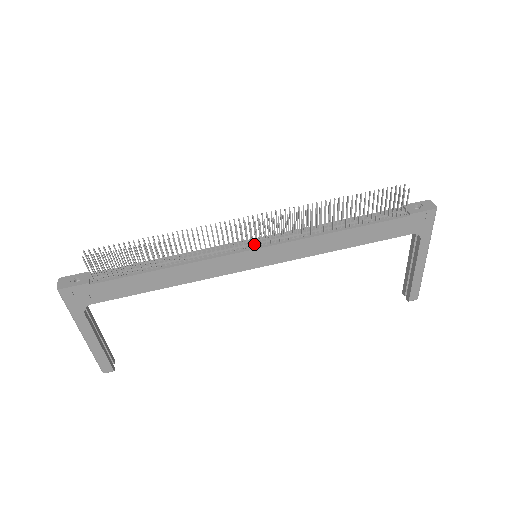
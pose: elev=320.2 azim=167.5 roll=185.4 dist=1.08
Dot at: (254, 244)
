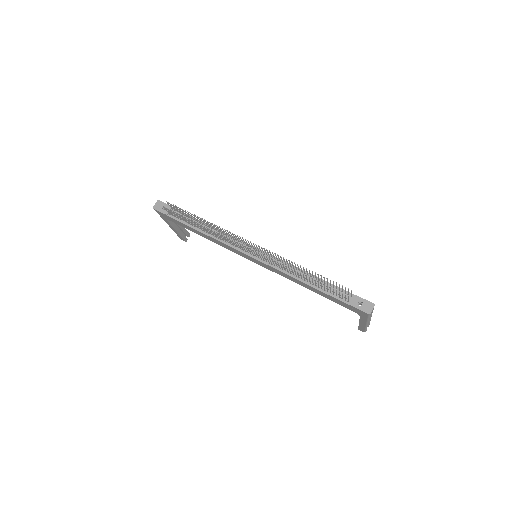
Dot at: (253, 253)
